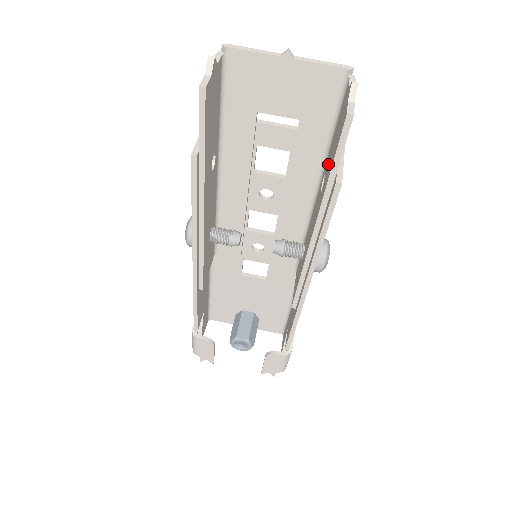
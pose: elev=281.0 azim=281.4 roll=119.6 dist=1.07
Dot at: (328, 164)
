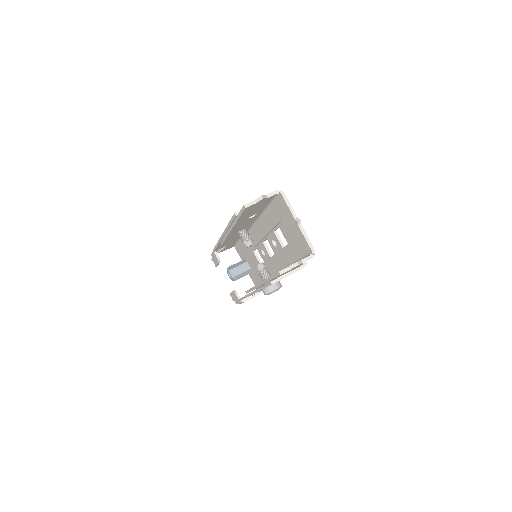
Dot at: occluded
